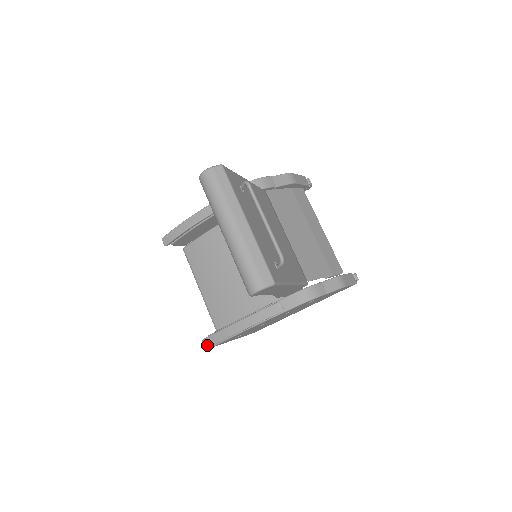
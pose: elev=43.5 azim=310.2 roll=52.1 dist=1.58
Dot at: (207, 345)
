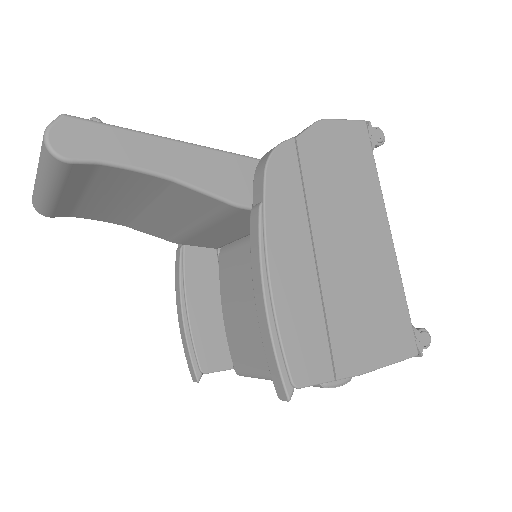
Dot at: (282, 392)
